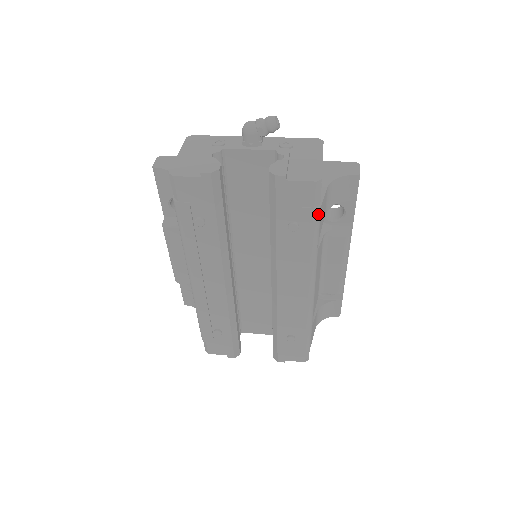
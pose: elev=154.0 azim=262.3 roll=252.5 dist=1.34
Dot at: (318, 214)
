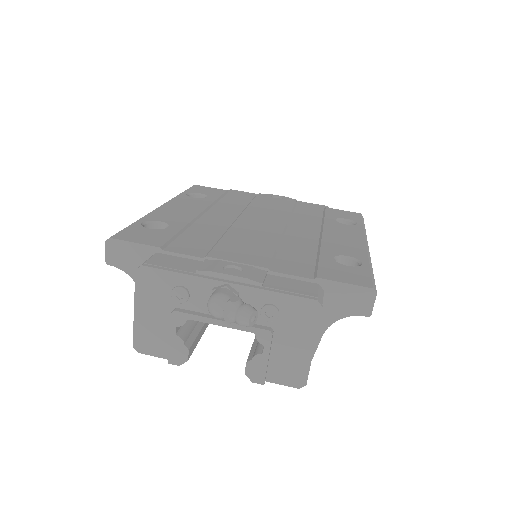
Dot at: occluded
